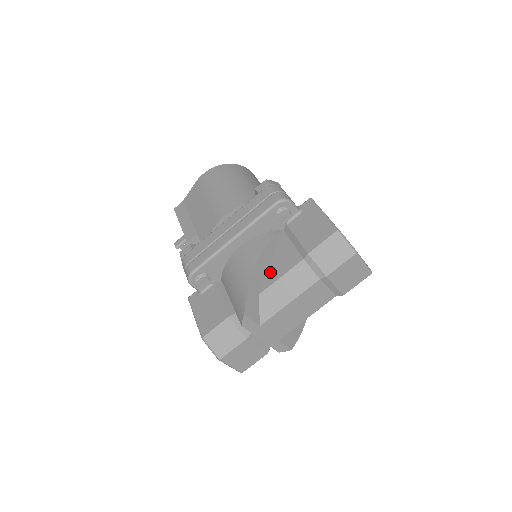
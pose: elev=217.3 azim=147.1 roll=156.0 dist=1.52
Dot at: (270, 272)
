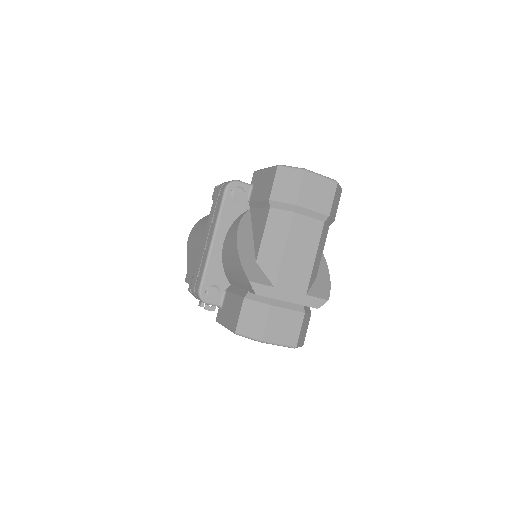
Dot at: (255, 241)
